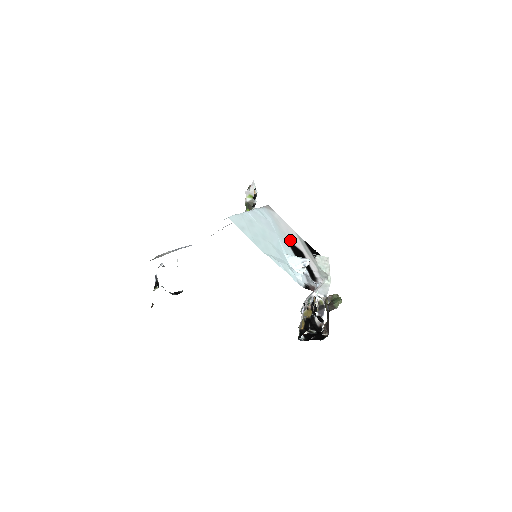
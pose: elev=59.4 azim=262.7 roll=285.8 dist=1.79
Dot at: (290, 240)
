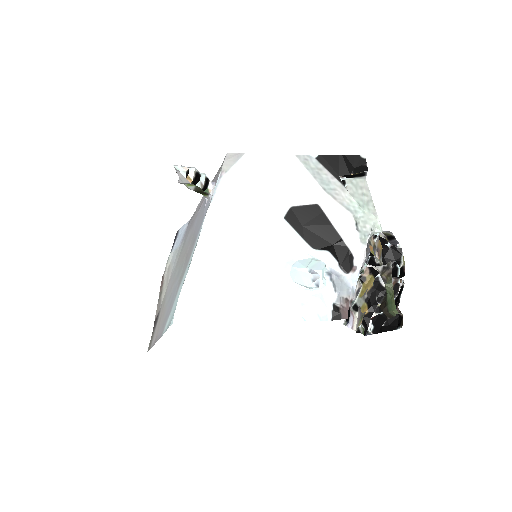
Dot at: (288, 202)
